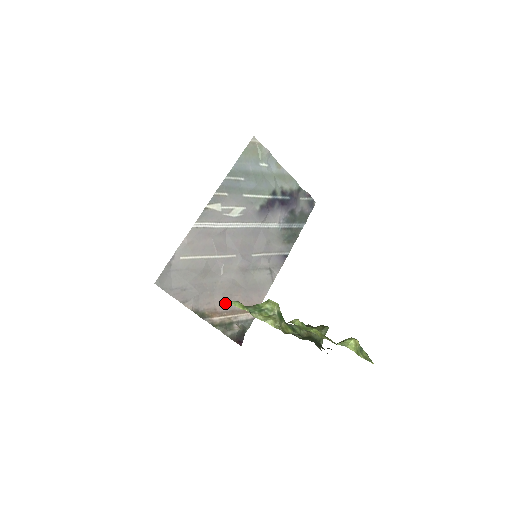
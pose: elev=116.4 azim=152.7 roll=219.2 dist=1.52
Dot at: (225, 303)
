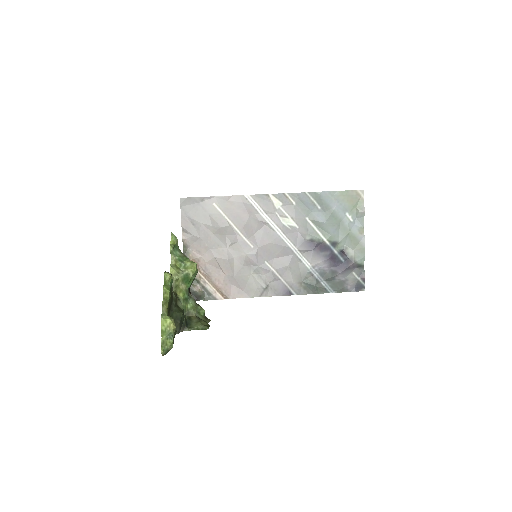
Dot at: (209, 265)
